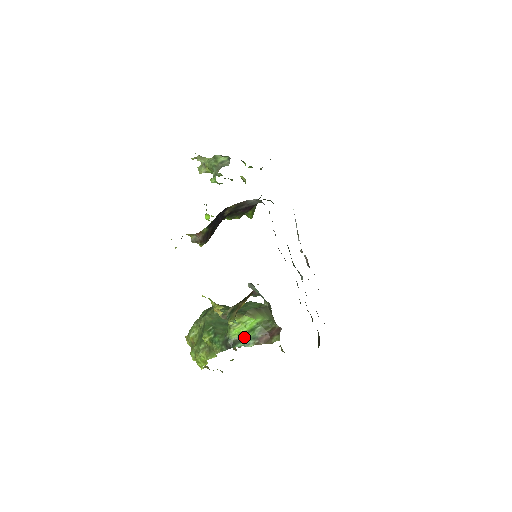
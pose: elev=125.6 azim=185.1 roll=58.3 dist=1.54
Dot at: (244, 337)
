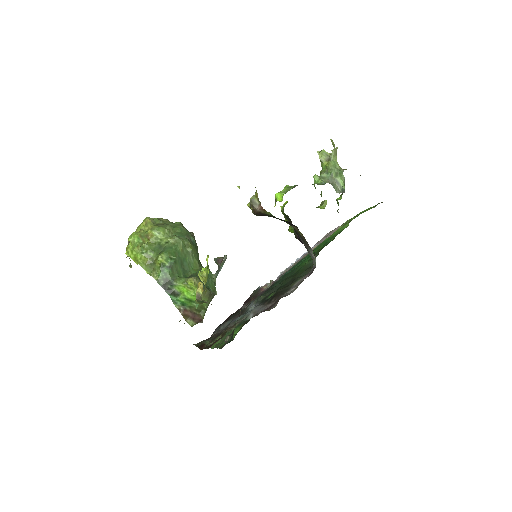
Dot at: (181, 297)
